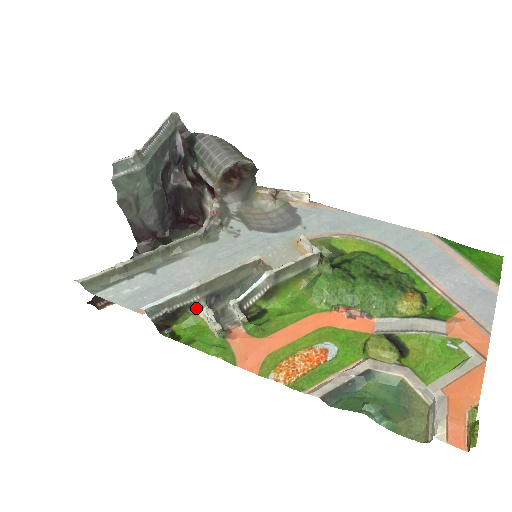
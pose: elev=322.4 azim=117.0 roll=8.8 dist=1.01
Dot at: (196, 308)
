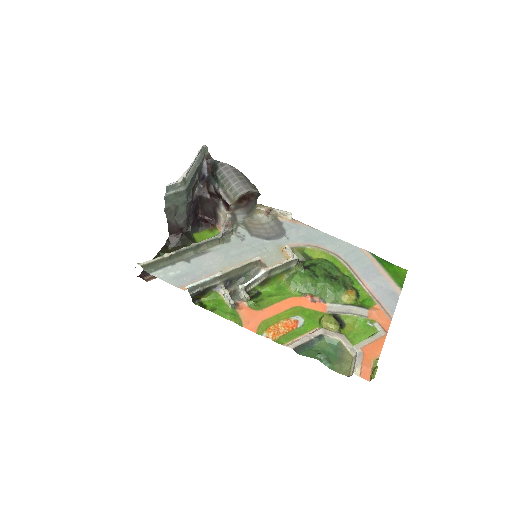
Dot at: (217, 288)
